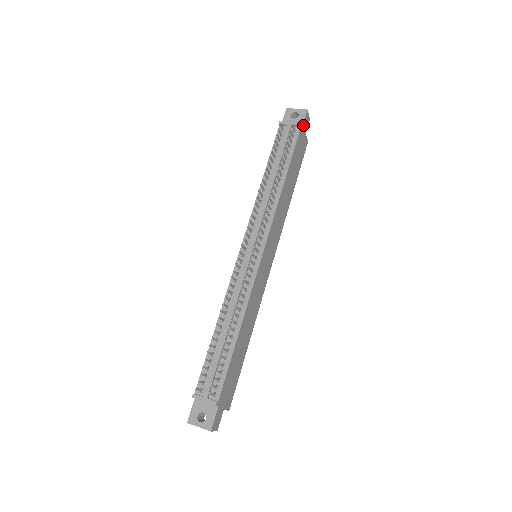
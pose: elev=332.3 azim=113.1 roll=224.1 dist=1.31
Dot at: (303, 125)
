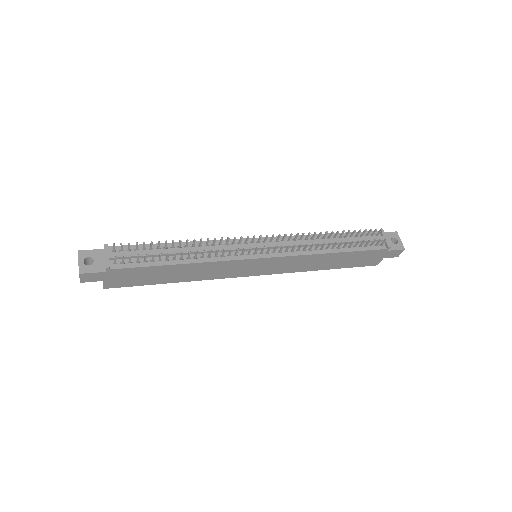
Dot at: (390, 251)
